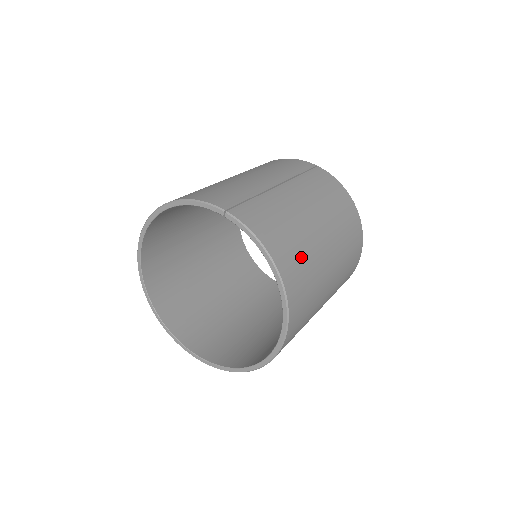
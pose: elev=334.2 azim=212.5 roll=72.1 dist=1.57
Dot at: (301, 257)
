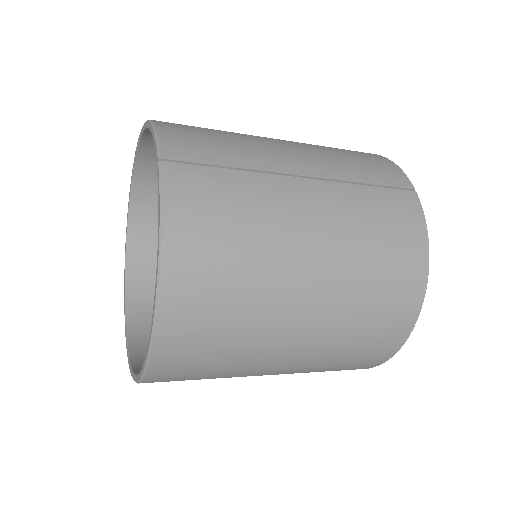
Dot at: (229, 286)
